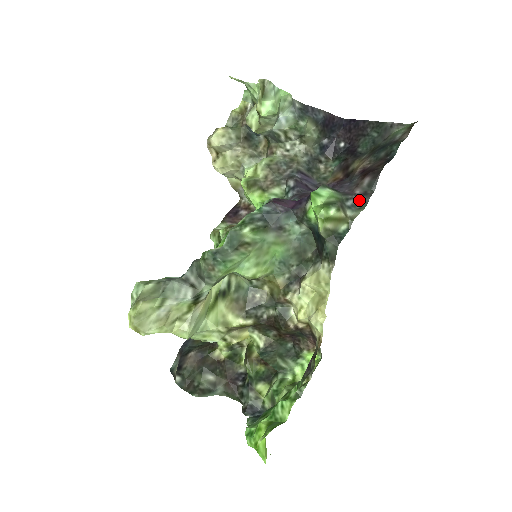
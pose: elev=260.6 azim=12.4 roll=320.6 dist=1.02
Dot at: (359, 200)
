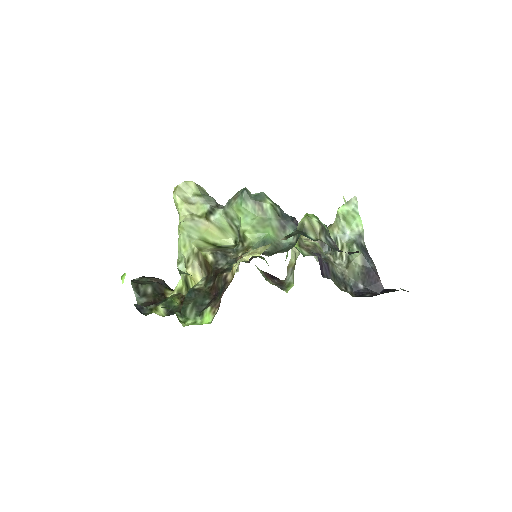
Dot at: (336, 248)
